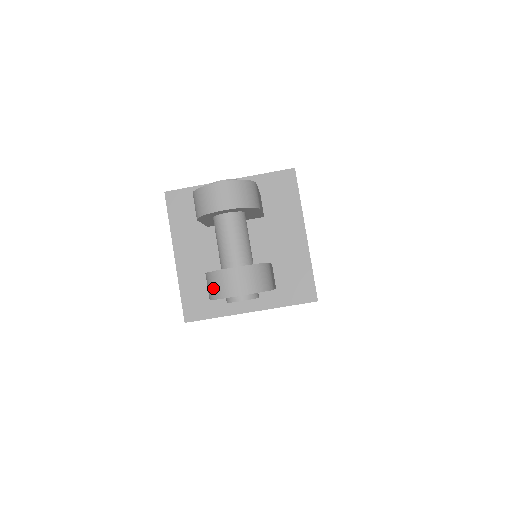
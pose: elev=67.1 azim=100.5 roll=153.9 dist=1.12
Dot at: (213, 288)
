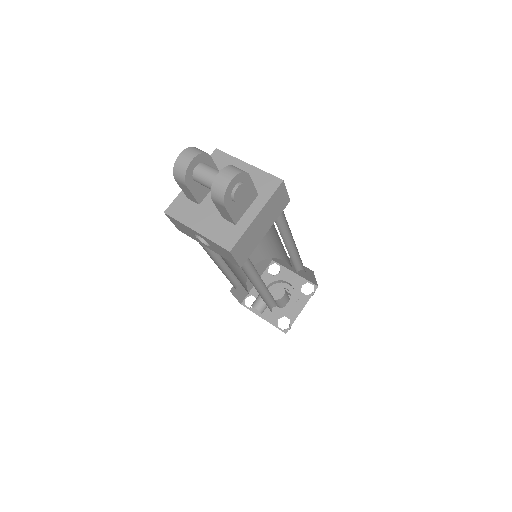
Dot at: (219, 193)
